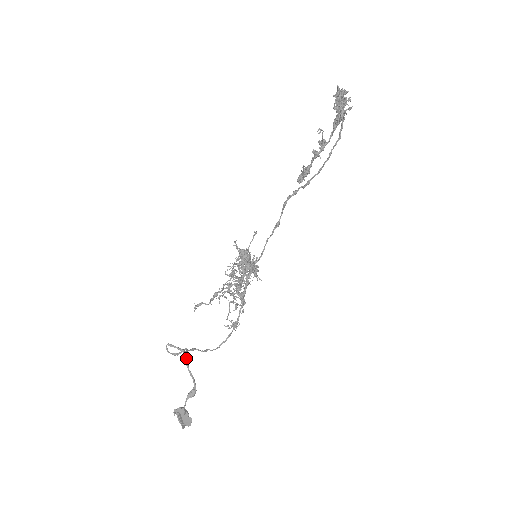
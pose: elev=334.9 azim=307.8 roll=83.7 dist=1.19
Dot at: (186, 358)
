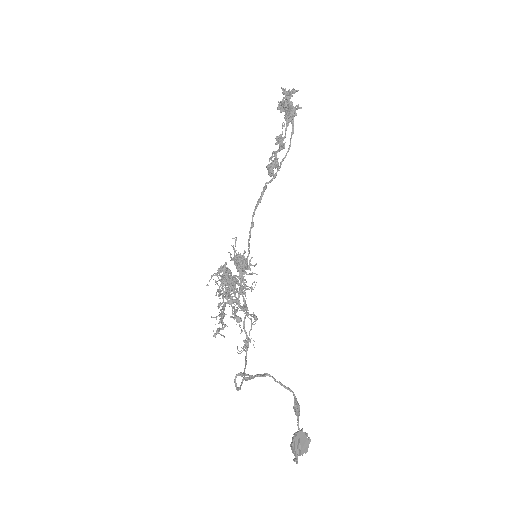
Dot at: occluded
